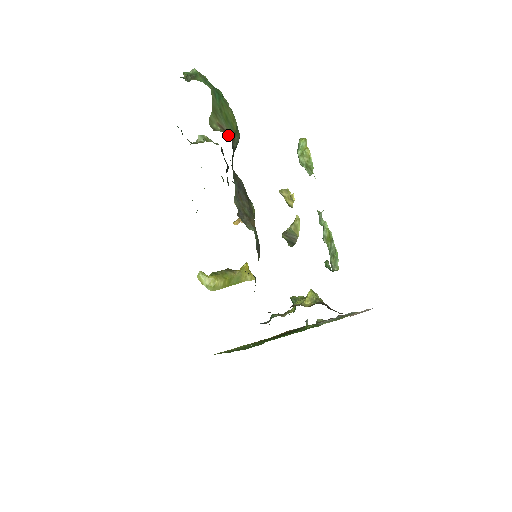
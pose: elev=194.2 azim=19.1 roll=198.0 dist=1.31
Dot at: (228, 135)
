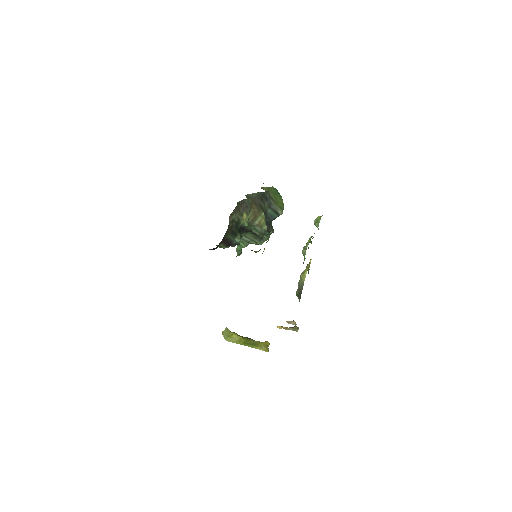
Dot at: (270, 195)
